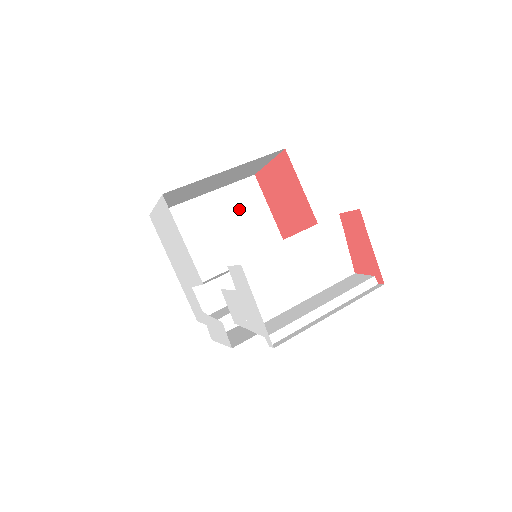
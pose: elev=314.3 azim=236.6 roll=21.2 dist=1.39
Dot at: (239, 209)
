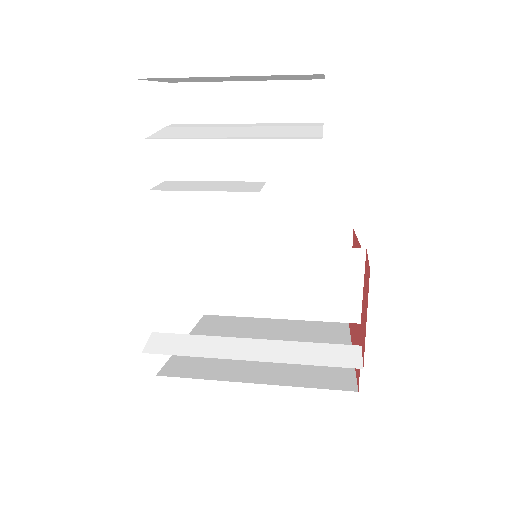
Dot at: (307, 333)
